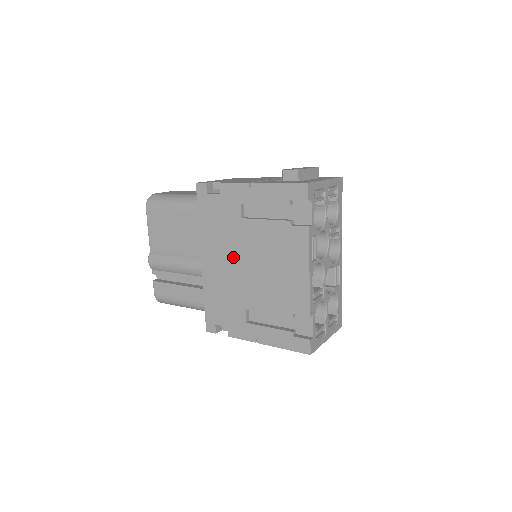
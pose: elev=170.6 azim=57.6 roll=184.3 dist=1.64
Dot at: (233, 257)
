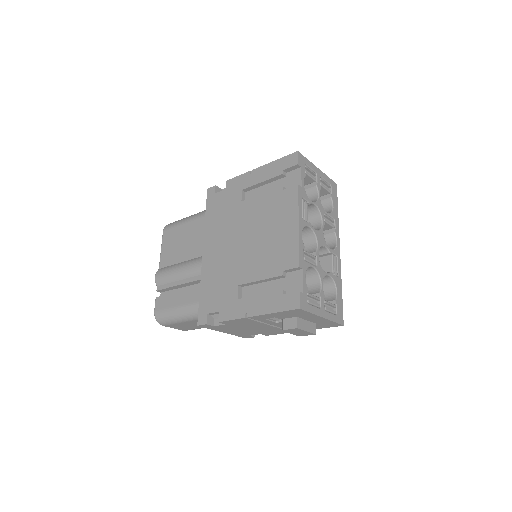
Dot at: (231, 238)
